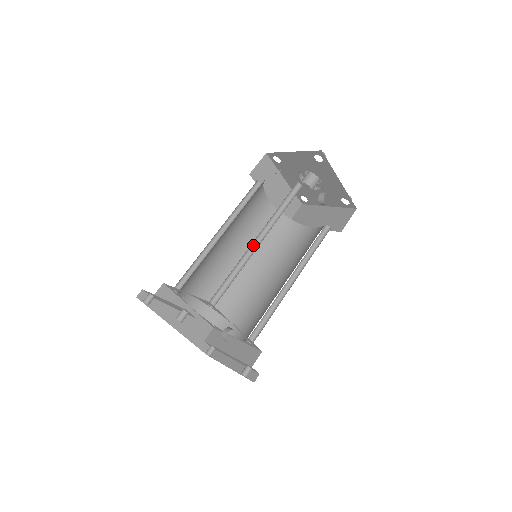
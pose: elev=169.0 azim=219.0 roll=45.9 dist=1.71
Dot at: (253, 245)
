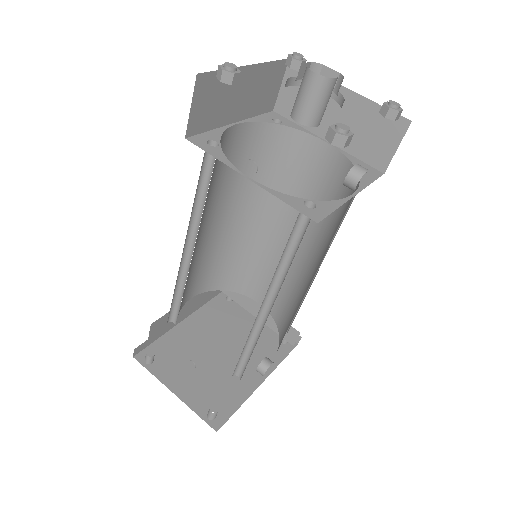
Dot at: (260, 310)
